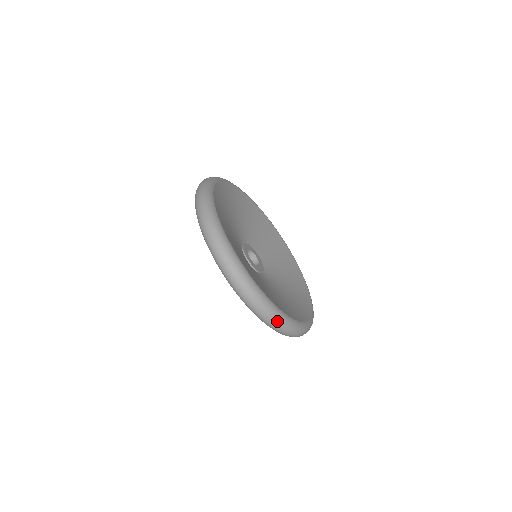
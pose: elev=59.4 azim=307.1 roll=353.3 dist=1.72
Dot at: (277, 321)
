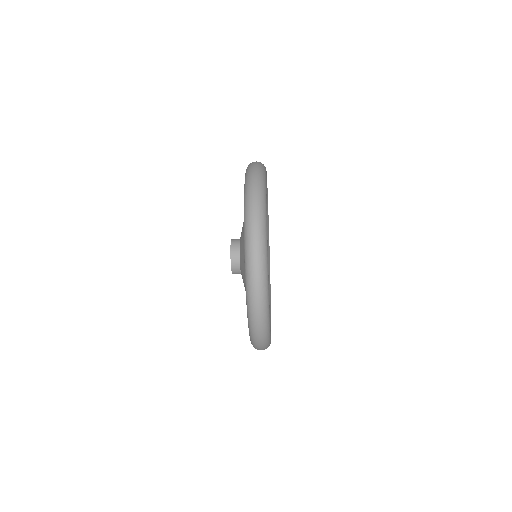
Dot at: occluded
